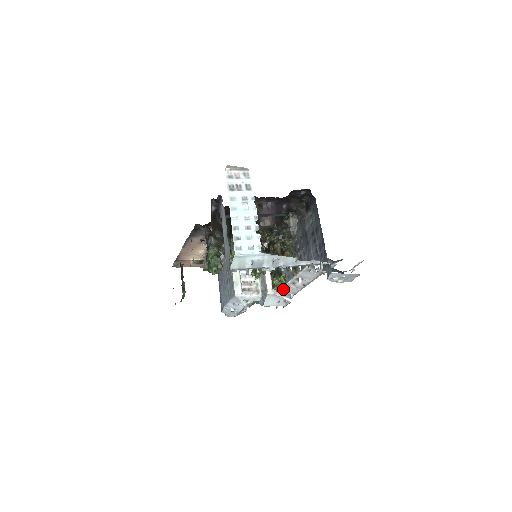
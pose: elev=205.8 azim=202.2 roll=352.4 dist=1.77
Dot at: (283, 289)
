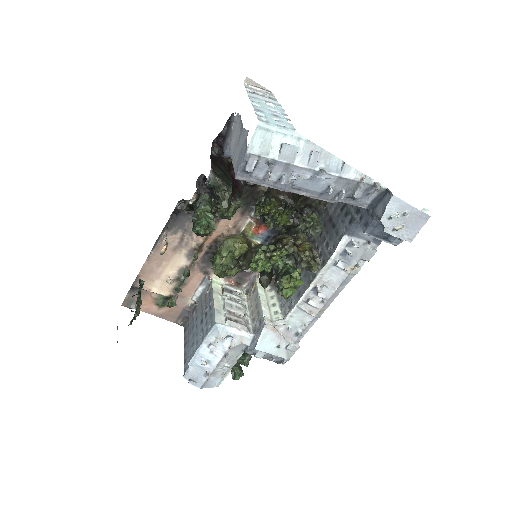
Dot at: (288, 319)
